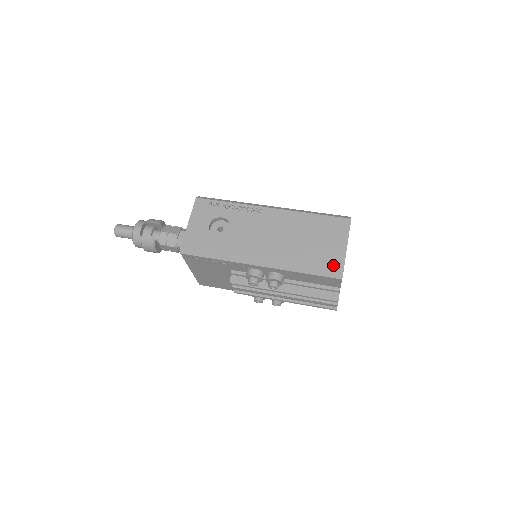
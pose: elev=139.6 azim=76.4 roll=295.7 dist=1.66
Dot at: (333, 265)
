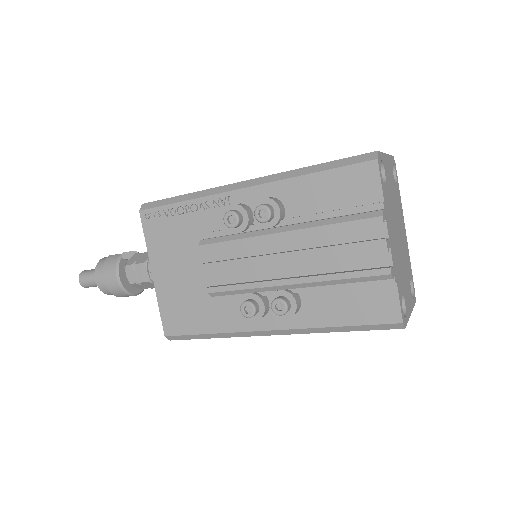
Dot at: occluded
